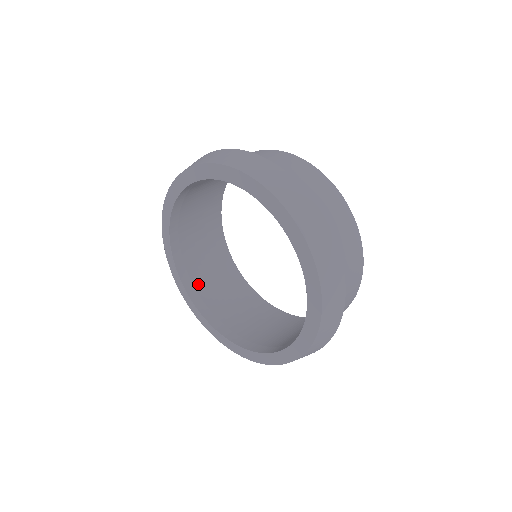
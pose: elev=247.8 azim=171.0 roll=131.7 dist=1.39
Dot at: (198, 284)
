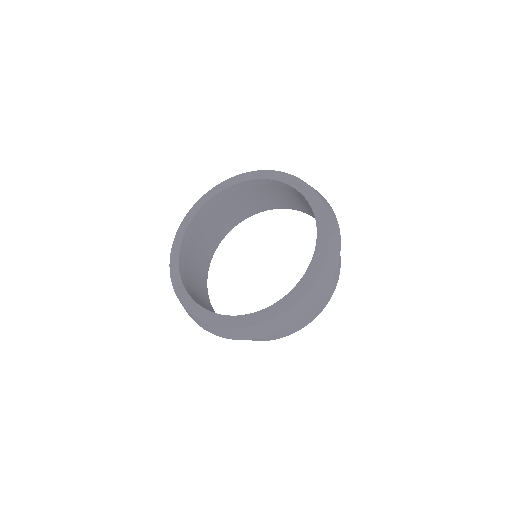
Dot at: (188, 252)
